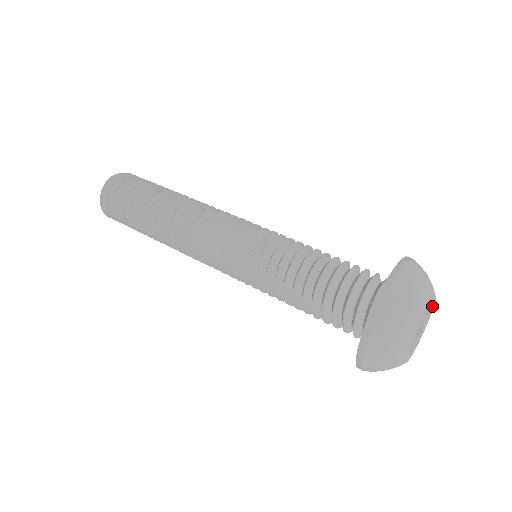
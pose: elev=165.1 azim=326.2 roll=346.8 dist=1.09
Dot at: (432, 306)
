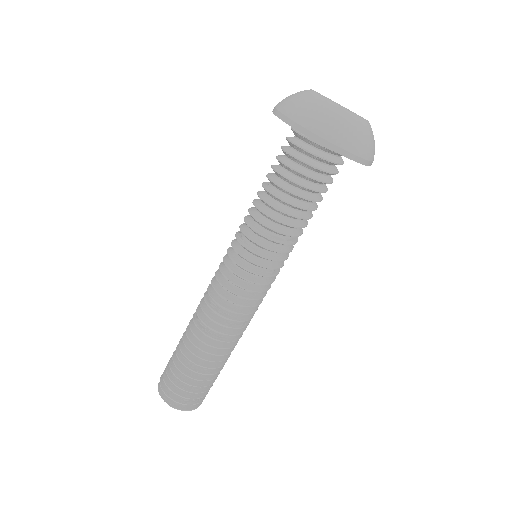
Dot at: occluded
